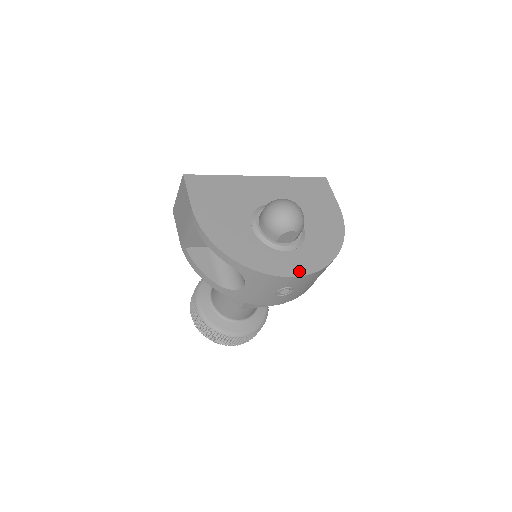
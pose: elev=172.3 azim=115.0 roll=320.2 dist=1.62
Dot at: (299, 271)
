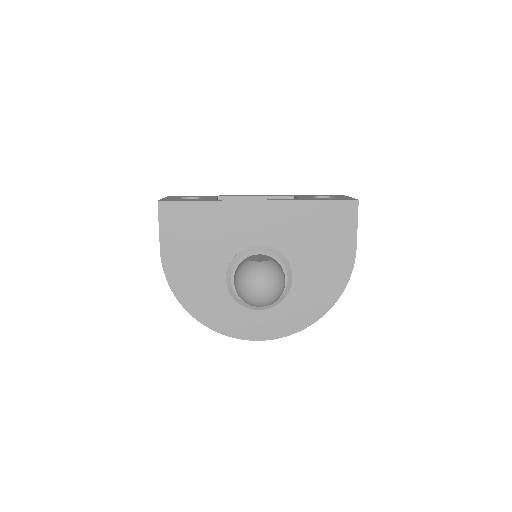
Dot at: (264, 335)
